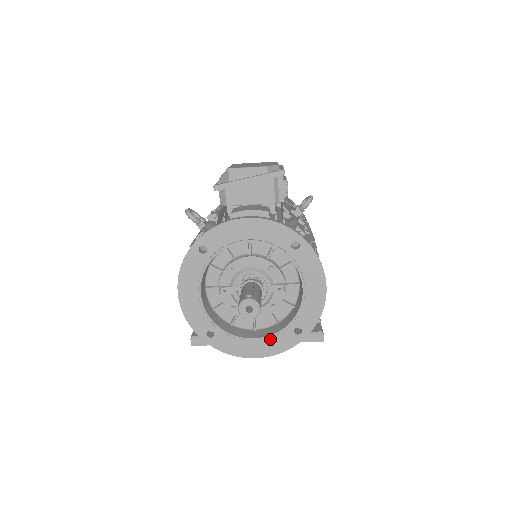
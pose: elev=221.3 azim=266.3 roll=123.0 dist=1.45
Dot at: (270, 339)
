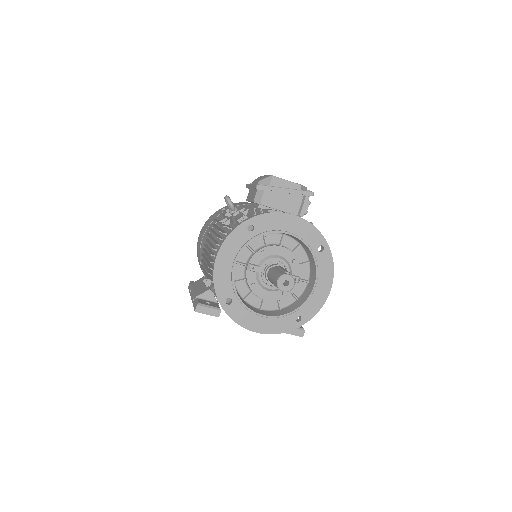
Dot at: (275, 319)
